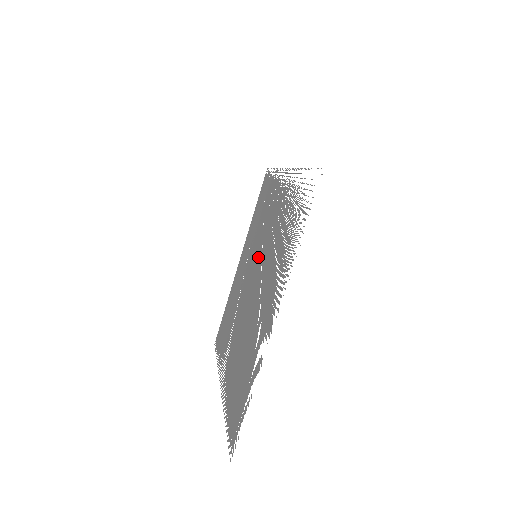
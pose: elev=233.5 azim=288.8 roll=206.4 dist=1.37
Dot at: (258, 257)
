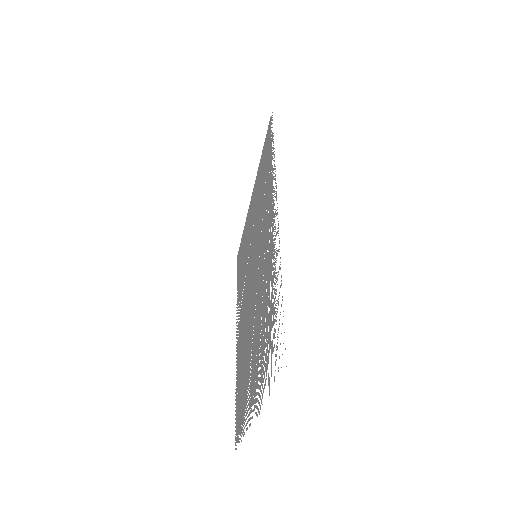
Dot at: (256, 269)
